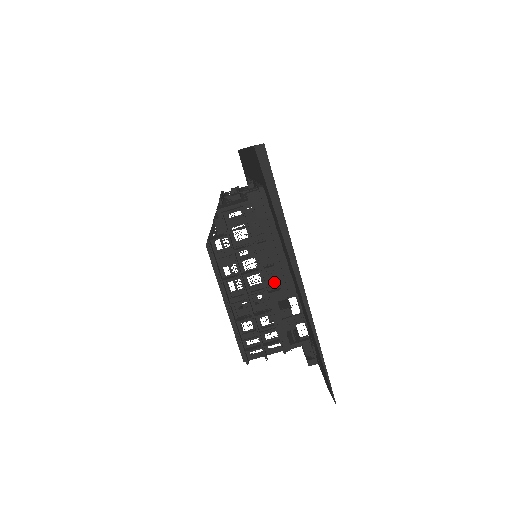
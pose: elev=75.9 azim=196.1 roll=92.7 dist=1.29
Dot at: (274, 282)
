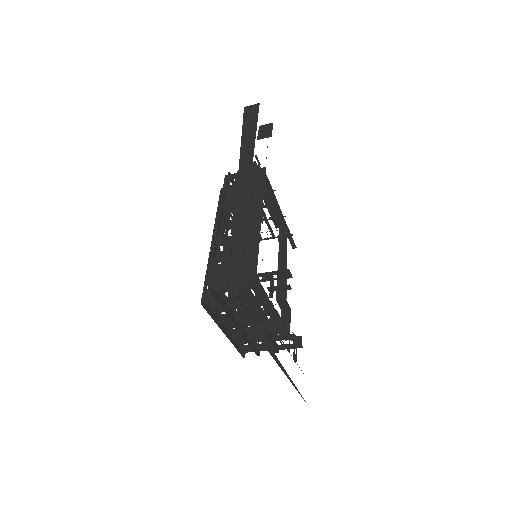
Dot at: (274, 271)
